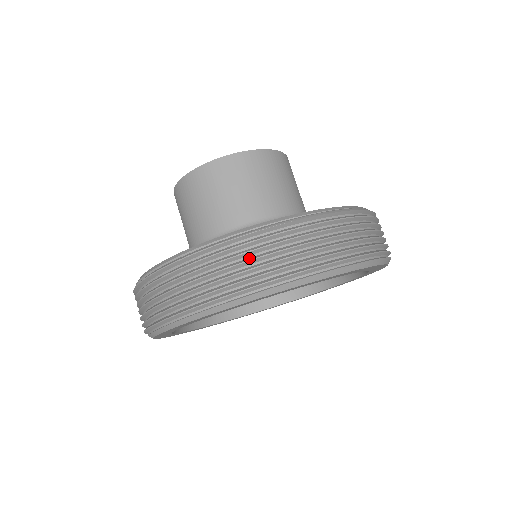
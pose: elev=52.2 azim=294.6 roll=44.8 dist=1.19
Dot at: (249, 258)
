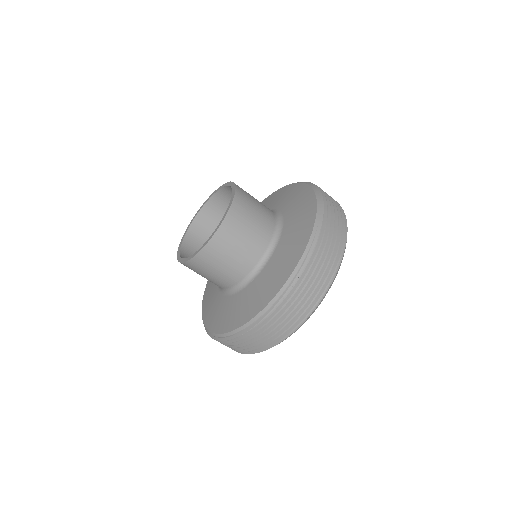
Dot at: (275, 324)
